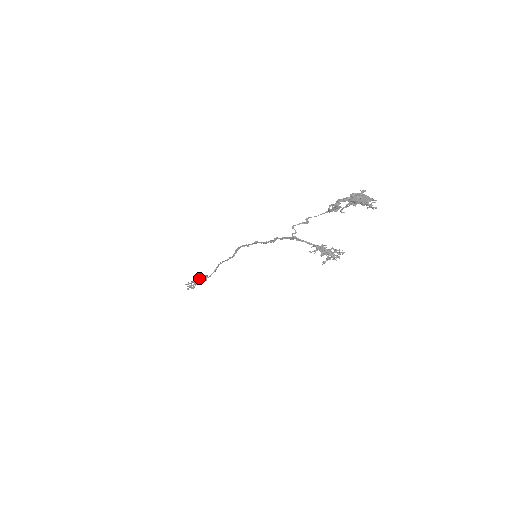
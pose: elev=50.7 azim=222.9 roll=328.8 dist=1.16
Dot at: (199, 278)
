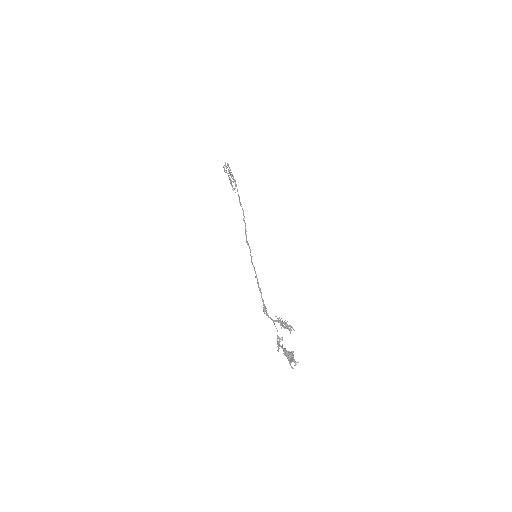
Dot at: (230, 182)
